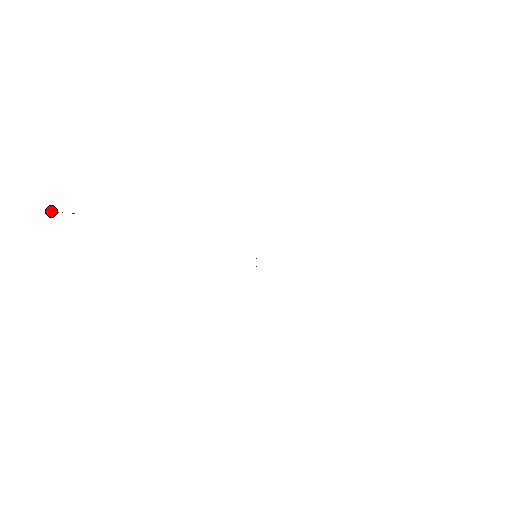
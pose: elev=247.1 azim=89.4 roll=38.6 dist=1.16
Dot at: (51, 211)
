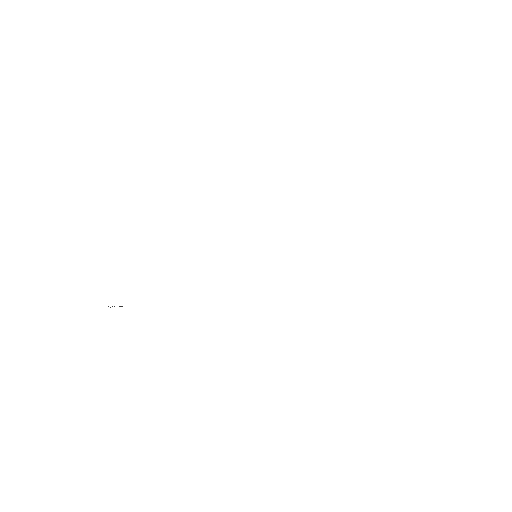
Dot at: (112, 306)
